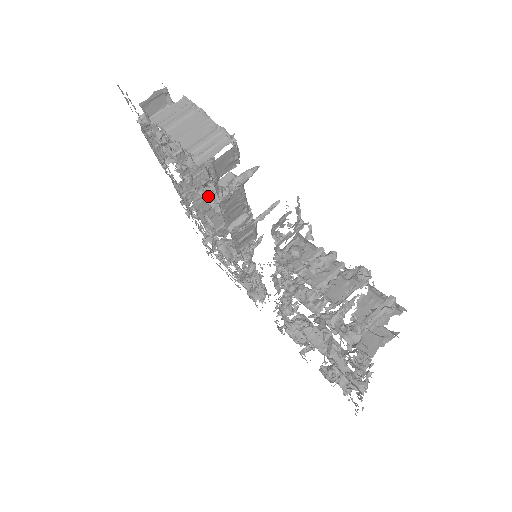
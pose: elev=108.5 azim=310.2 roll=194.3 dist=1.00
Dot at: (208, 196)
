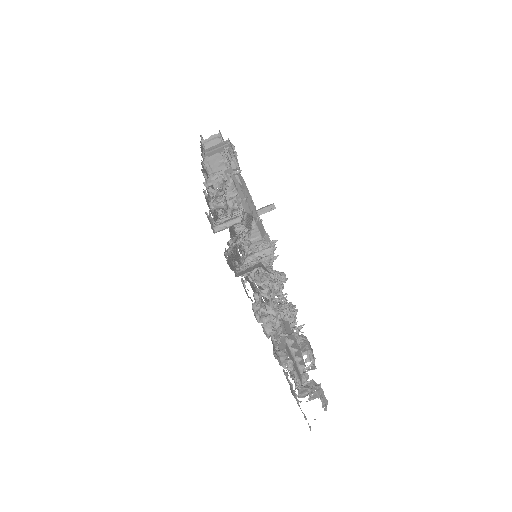
Dot at: occluded
